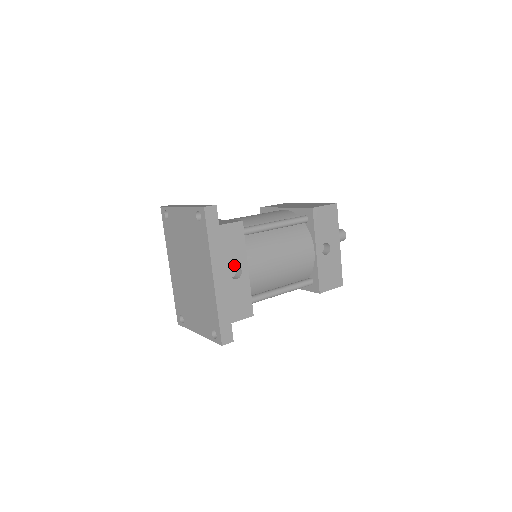
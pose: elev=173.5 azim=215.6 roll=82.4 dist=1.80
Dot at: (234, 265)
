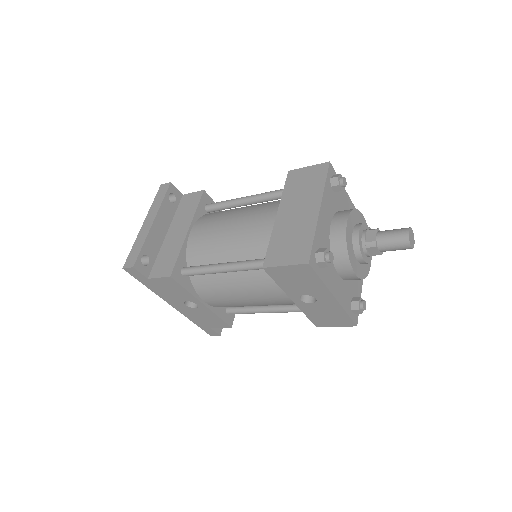
Dot at: occluded
